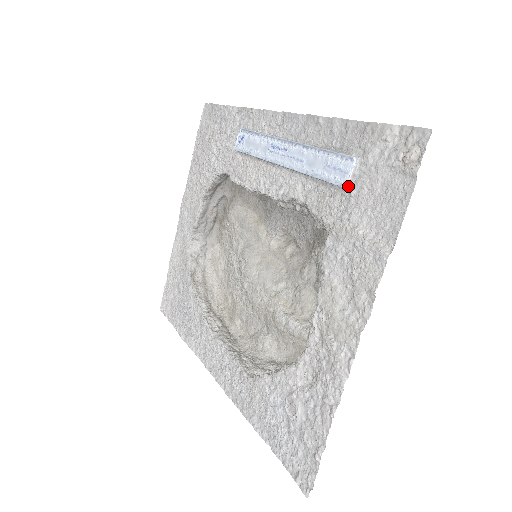
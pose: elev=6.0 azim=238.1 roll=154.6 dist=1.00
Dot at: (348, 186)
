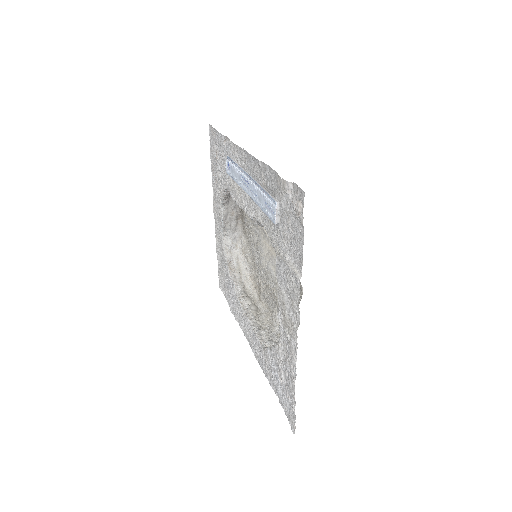
Dot at: (276, 223)
